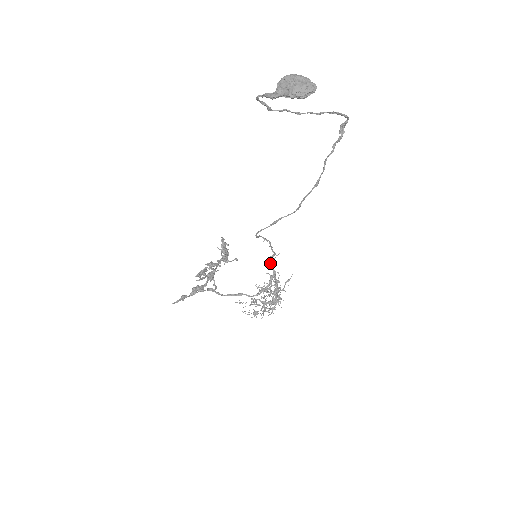
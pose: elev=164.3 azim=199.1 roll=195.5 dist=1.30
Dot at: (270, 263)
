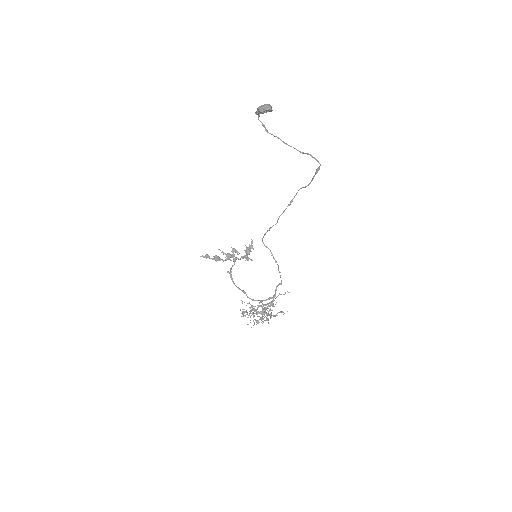
Dot at: (276, 288)
